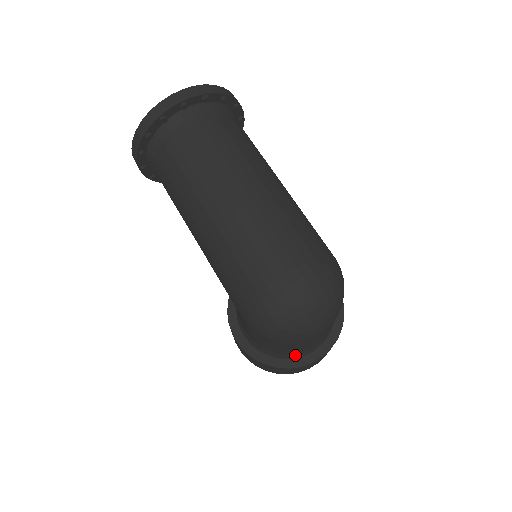
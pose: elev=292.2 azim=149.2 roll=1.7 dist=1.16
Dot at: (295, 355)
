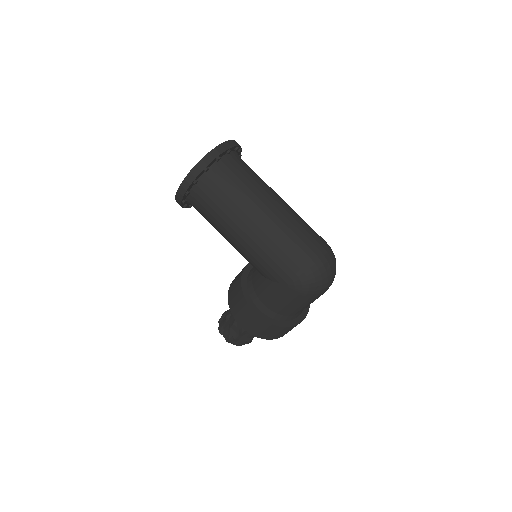
Dot at: (295, 316)
